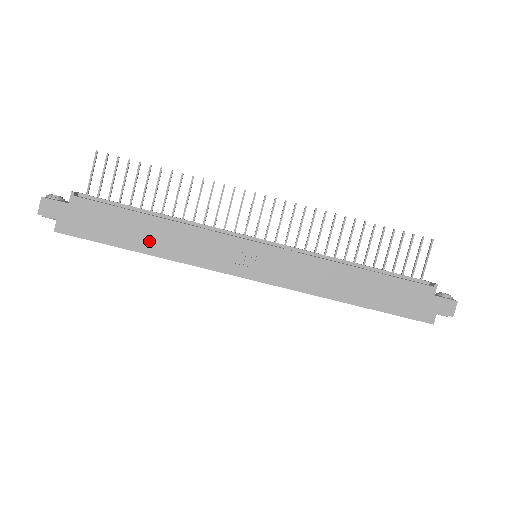
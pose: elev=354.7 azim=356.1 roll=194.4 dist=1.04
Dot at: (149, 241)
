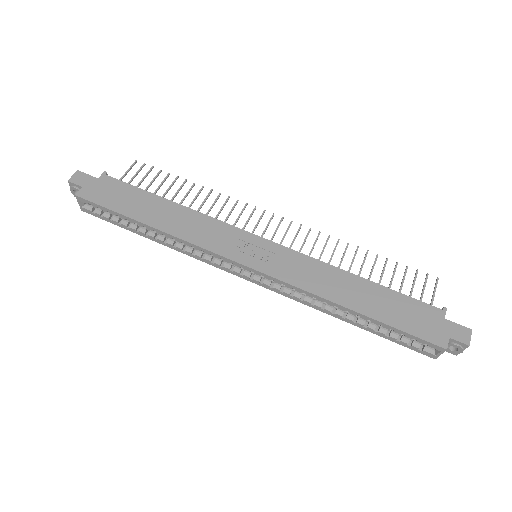
Dot at: (157, 217)
